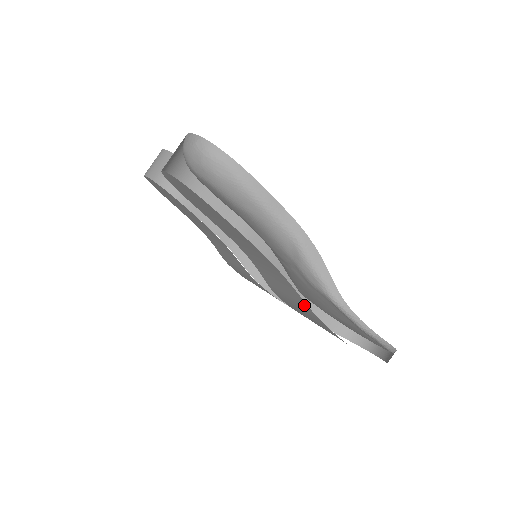
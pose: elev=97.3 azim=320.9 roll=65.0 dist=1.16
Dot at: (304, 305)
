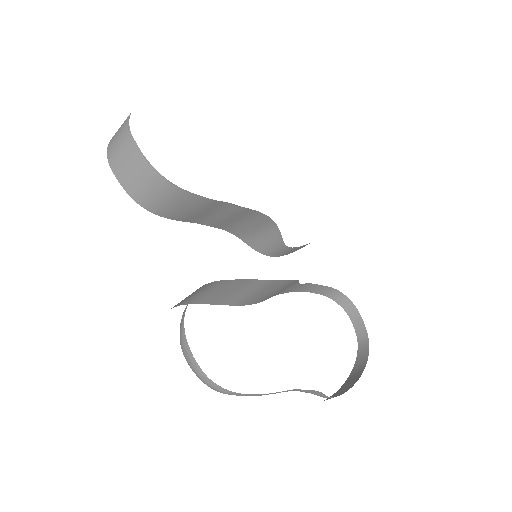
Dot at: occluded
